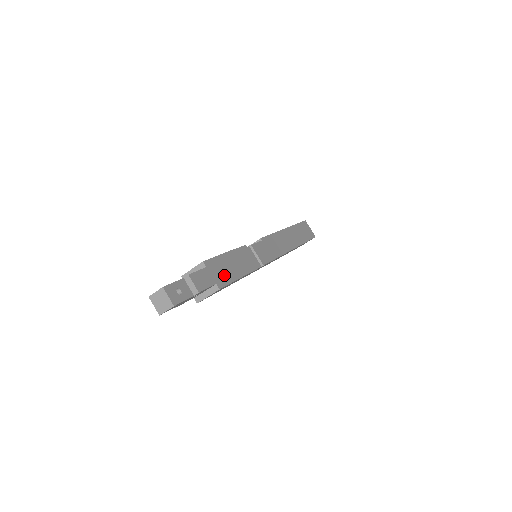
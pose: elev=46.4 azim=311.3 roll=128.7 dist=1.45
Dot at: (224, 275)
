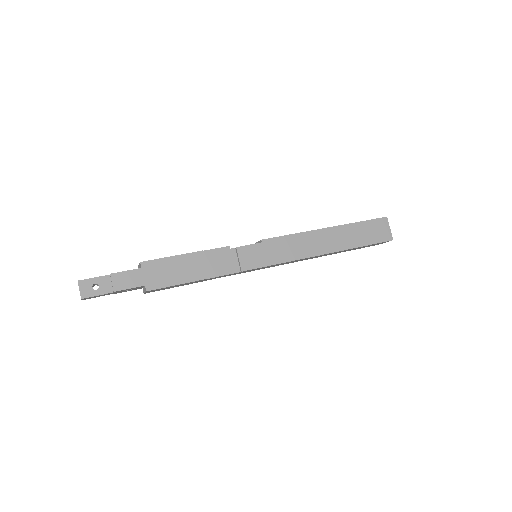
Dot at: (164, 278)
